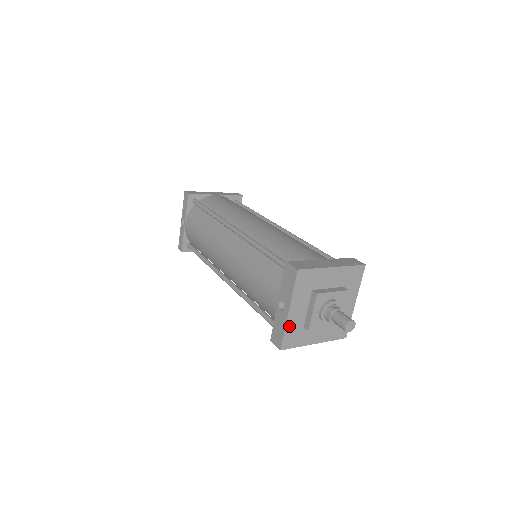
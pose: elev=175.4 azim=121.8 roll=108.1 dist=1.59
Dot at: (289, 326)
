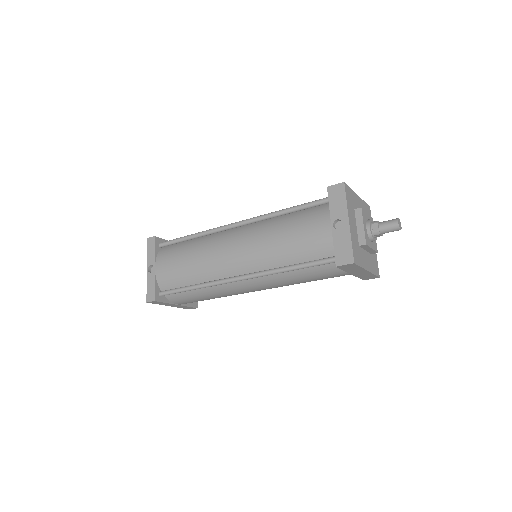
Dot at: (352, 238)
